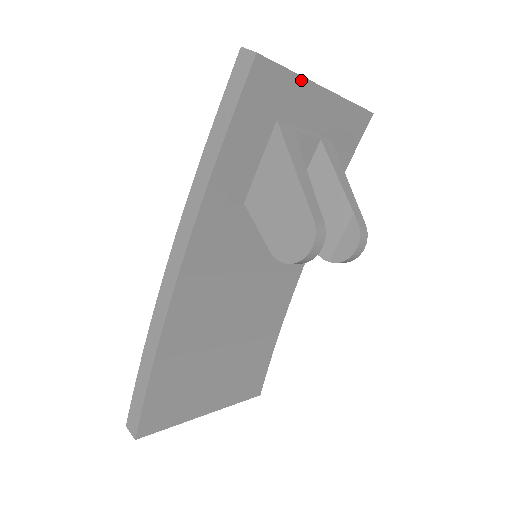
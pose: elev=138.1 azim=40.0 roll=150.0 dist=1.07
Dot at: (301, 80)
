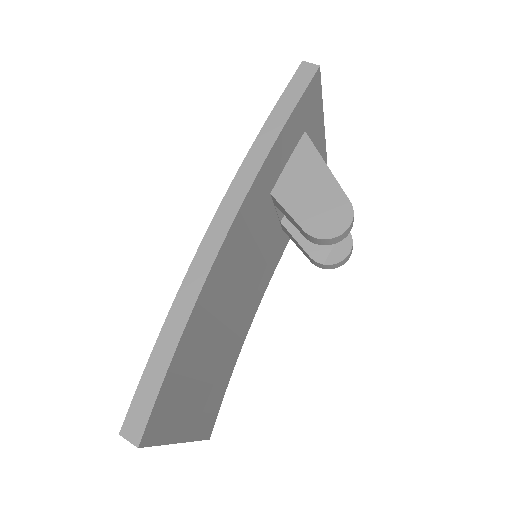
Dot at: (321, 108)
